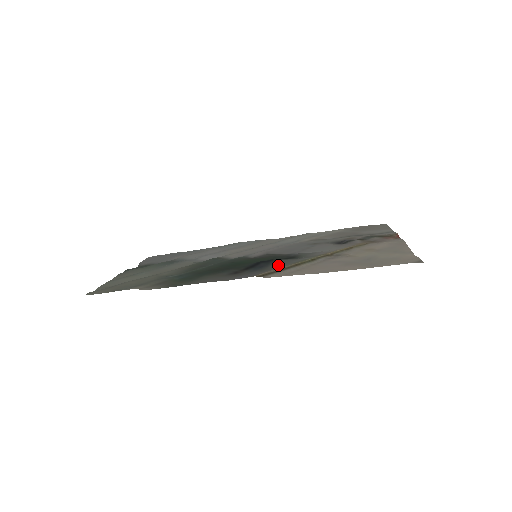
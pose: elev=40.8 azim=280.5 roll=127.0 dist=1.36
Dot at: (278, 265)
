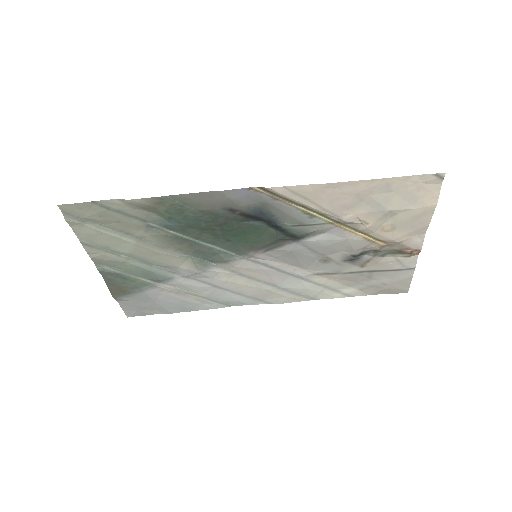
Dot at: (281, 212)
